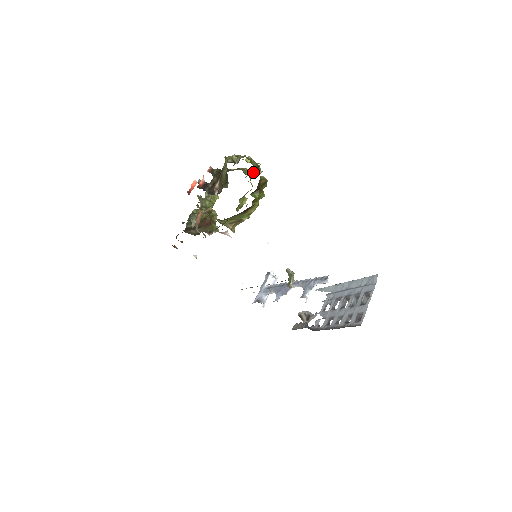
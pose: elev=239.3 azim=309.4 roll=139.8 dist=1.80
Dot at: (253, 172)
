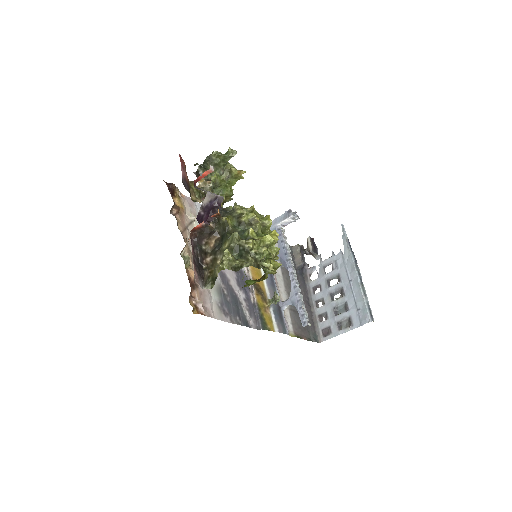
Dot at: occluded
